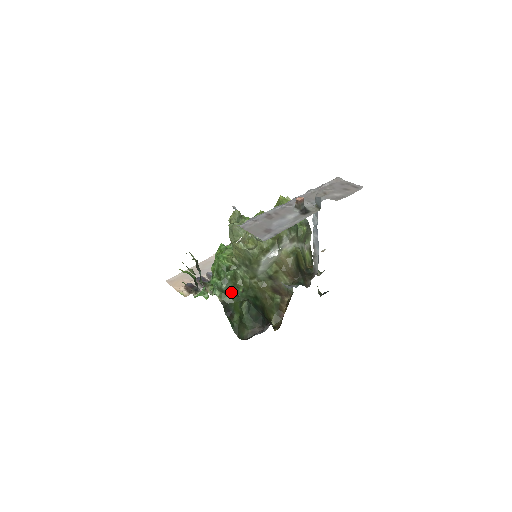
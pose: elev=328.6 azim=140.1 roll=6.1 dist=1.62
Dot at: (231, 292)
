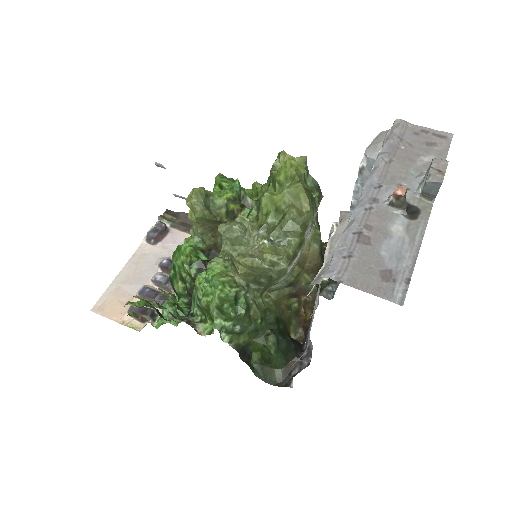
Dot at: (246, 330)
